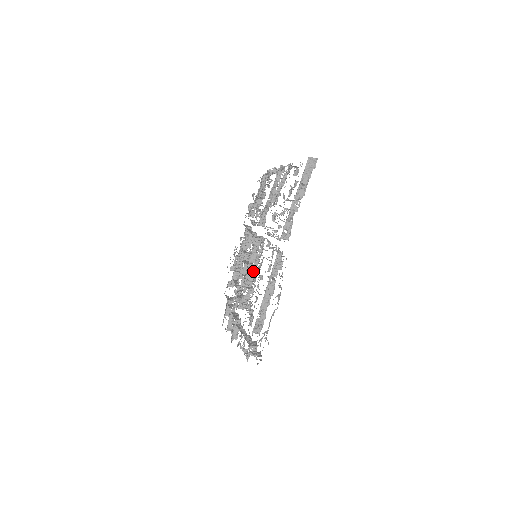
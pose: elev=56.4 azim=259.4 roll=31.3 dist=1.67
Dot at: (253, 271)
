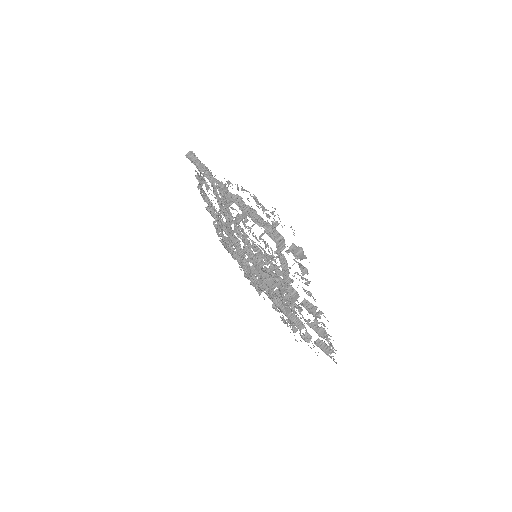
Dot at: occluded
